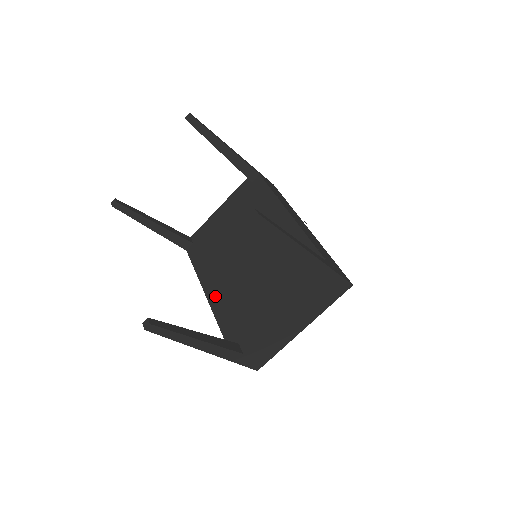
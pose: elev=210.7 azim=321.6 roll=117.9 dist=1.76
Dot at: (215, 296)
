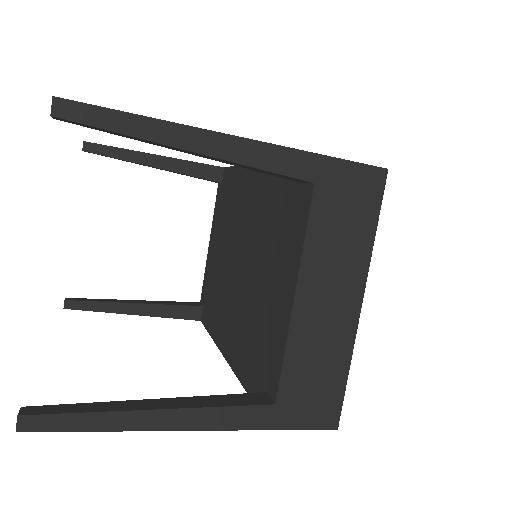
Dot at: (230, 347)
